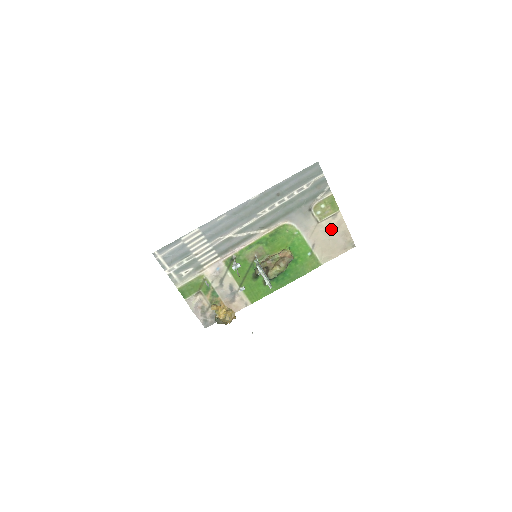
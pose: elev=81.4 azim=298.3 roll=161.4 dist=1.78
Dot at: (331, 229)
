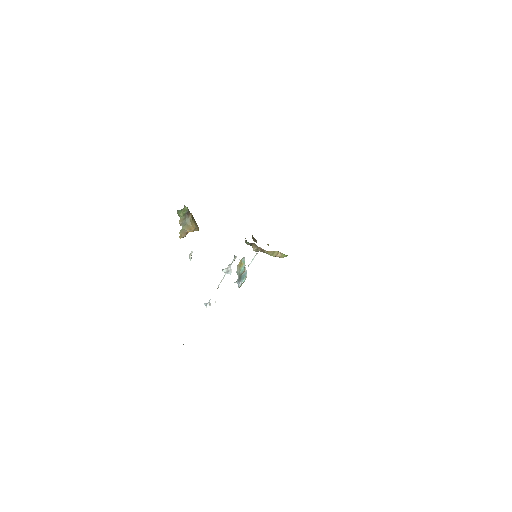
Dot at: occluded
